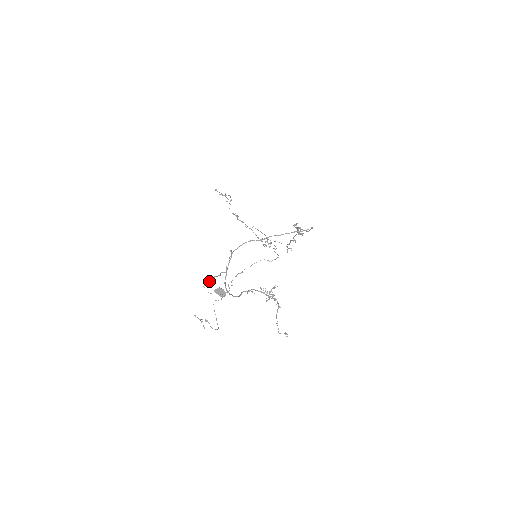
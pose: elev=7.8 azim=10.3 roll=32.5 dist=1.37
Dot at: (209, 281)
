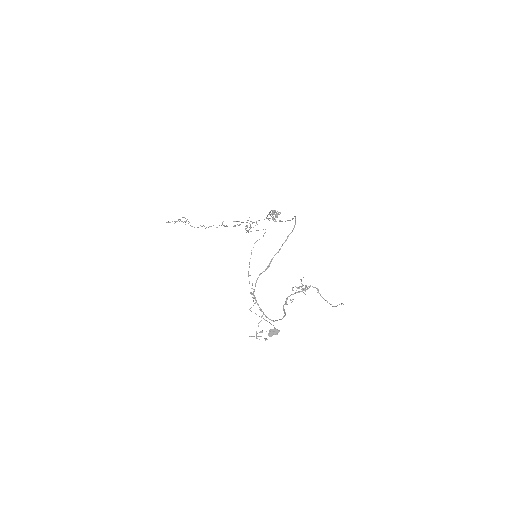
Dot at: occluded
